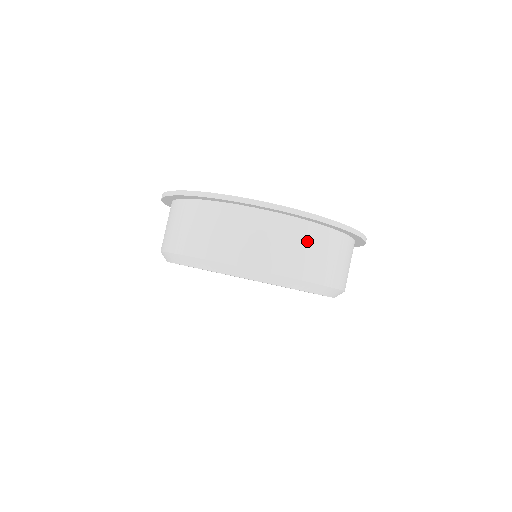
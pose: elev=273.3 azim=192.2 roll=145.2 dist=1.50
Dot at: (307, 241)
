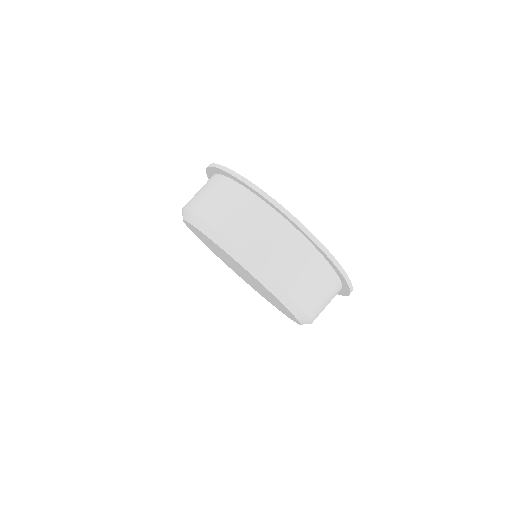
Dot at: (328, 289)
